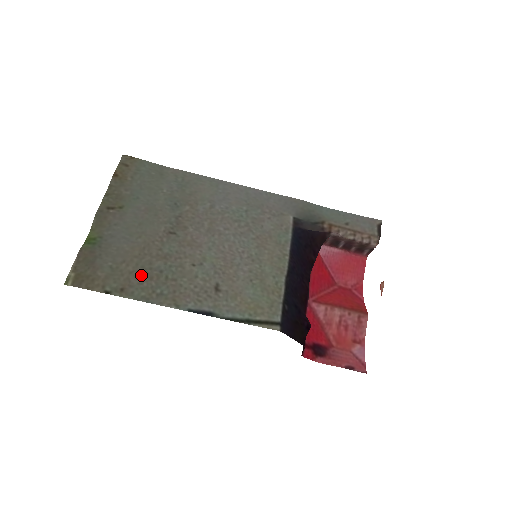
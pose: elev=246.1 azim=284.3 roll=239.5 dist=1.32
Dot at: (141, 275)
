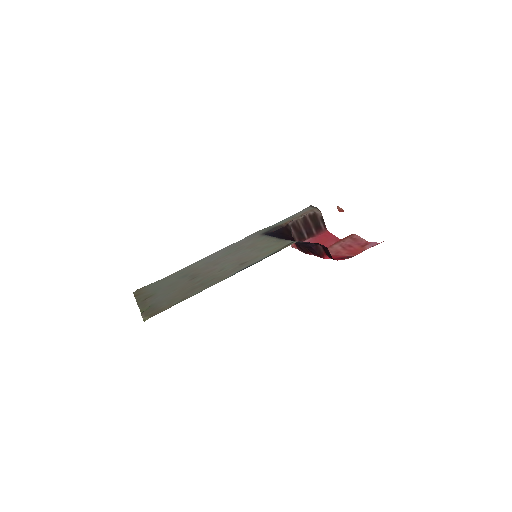
Dot at: (190, 291)
